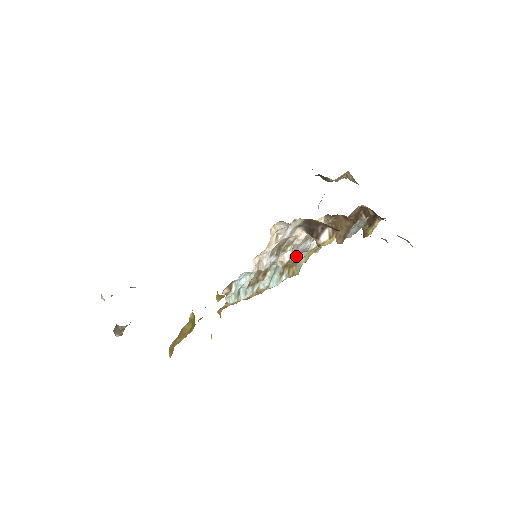
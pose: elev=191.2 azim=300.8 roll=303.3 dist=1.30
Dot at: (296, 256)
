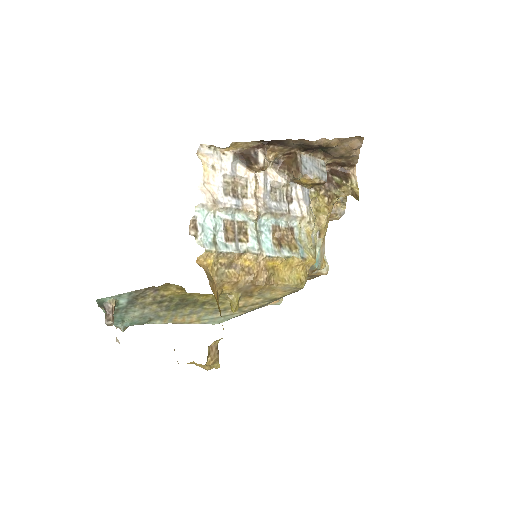
Dot at: (283, 225)
